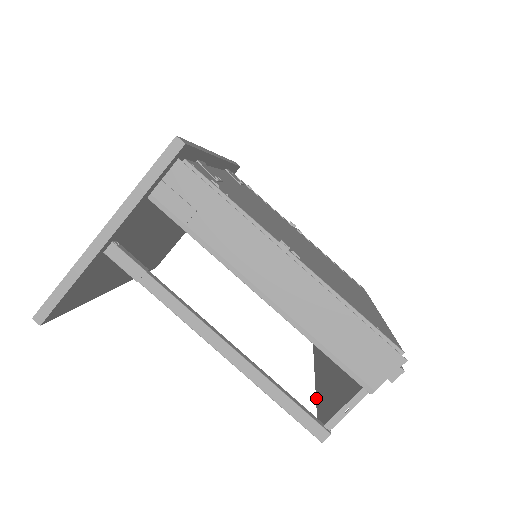
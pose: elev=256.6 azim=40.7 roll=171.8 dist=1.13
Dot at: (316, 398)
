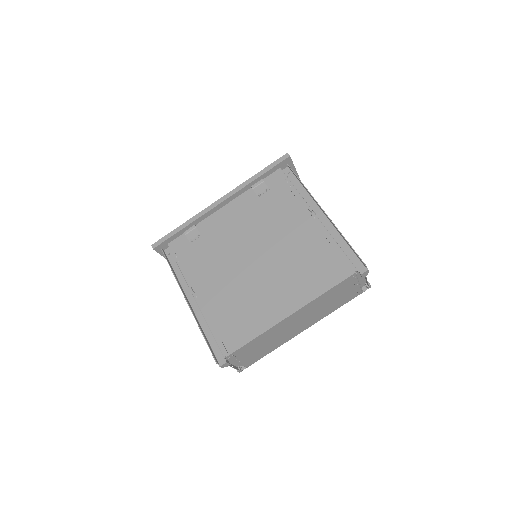
Dot at: occluded
